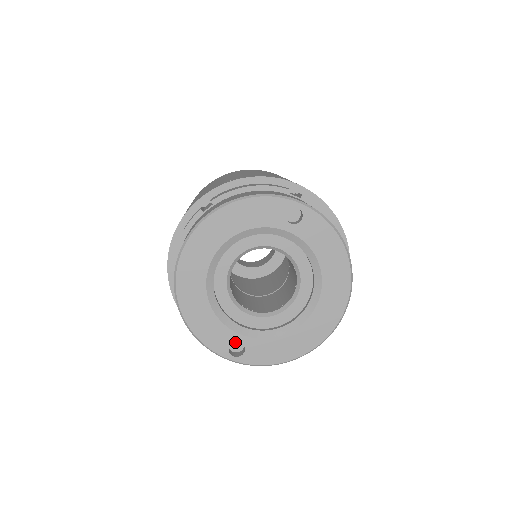
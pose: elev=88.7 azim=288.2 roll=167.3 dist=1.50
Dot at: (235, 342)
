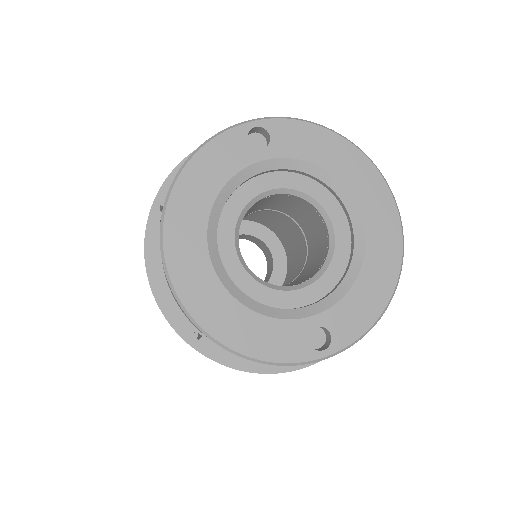
Dot at: (310, 335)
